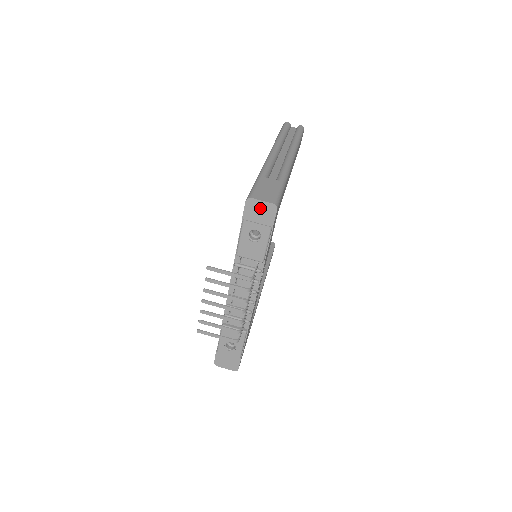
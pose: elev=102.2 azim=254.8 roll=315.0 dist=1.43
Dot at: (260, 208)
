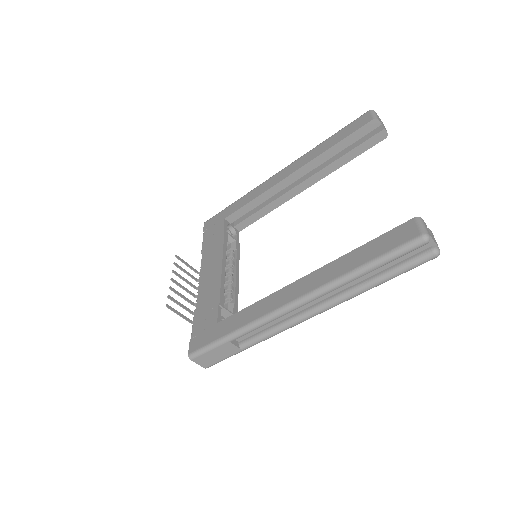
Dot at: occluded
